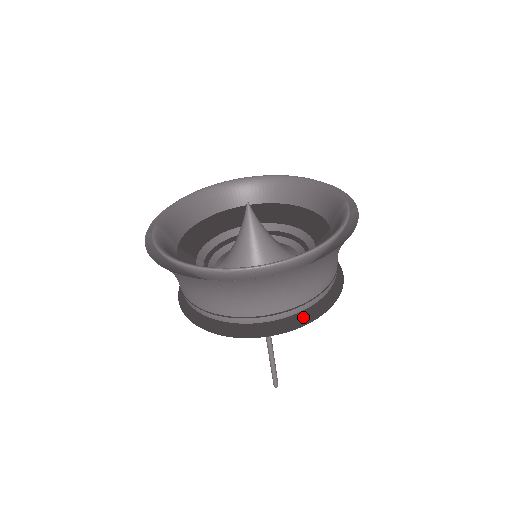
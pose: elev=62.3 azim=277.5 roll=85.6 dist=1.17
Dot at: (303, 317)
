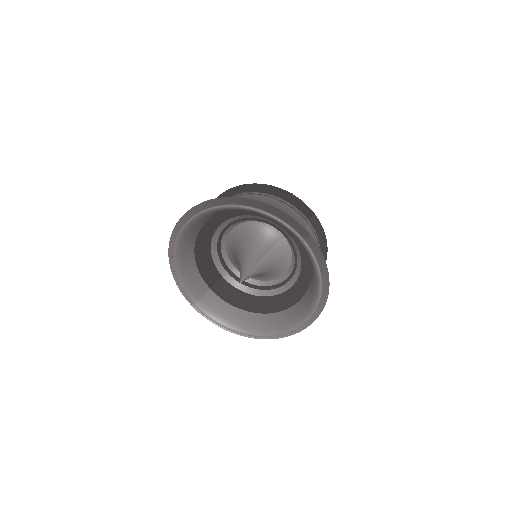
Dot at: occluded
